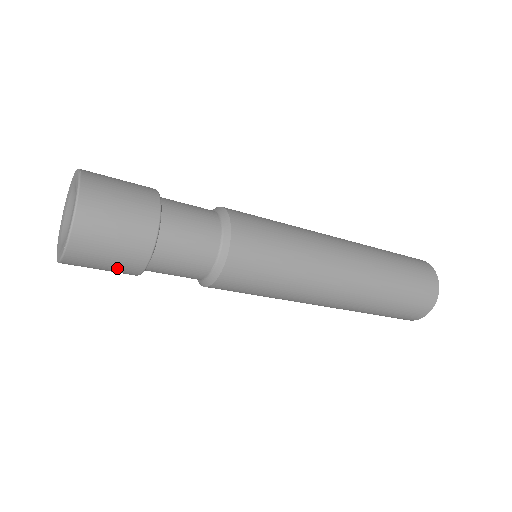
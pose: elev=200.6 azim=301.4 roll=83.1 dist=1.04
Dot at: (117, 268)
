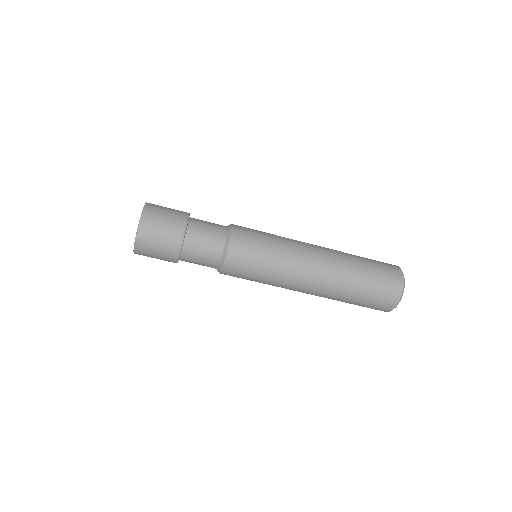
Dot at: (171, 224)
